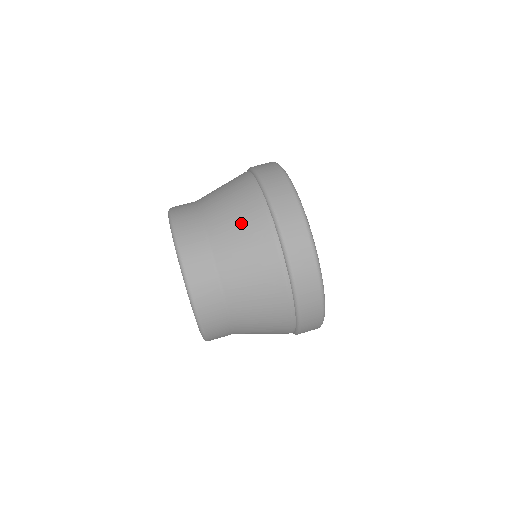
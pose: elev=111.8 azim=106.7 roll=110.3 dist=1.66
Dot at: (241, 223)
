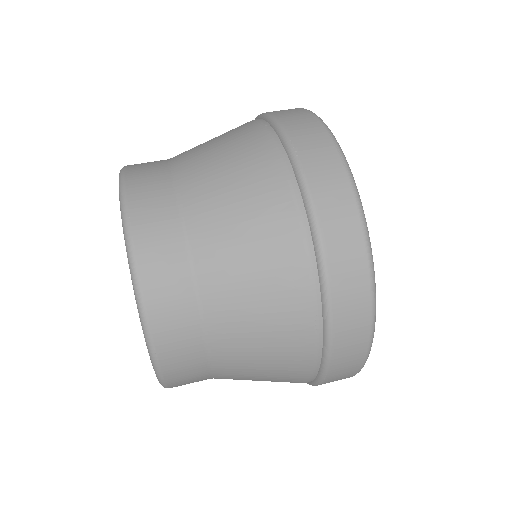
Dot at: (234, 164)
